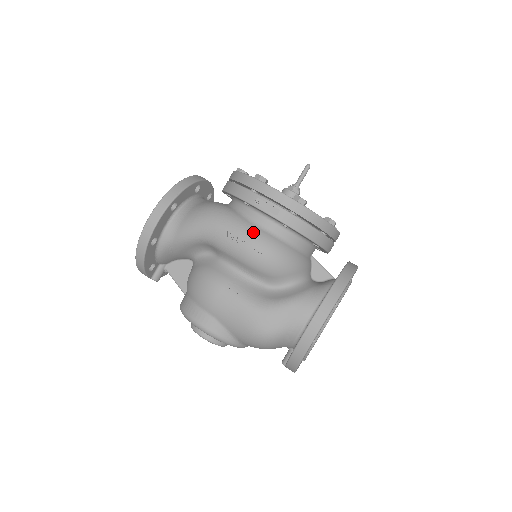
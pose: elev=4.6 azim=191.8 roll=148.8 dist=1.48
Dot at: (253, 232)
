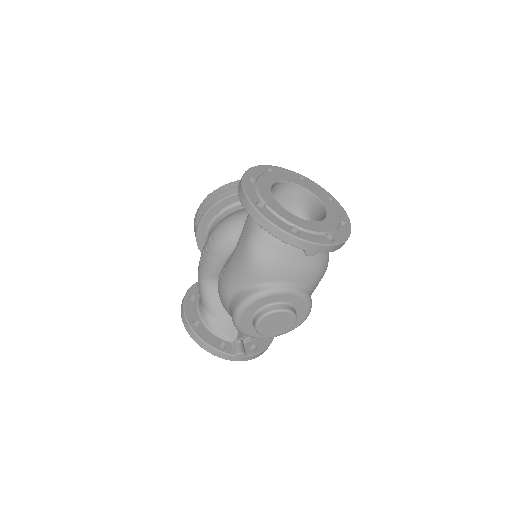
Dot at: occluded
